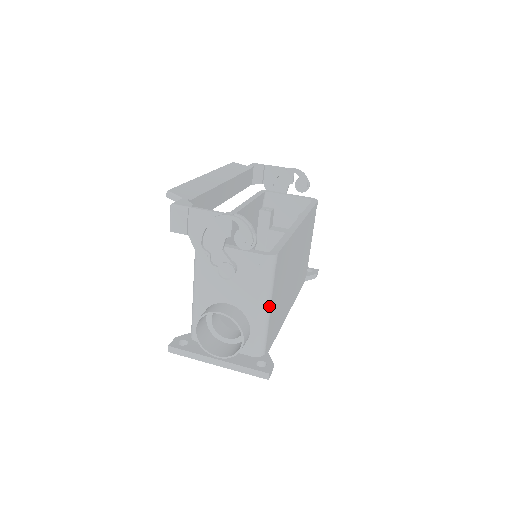
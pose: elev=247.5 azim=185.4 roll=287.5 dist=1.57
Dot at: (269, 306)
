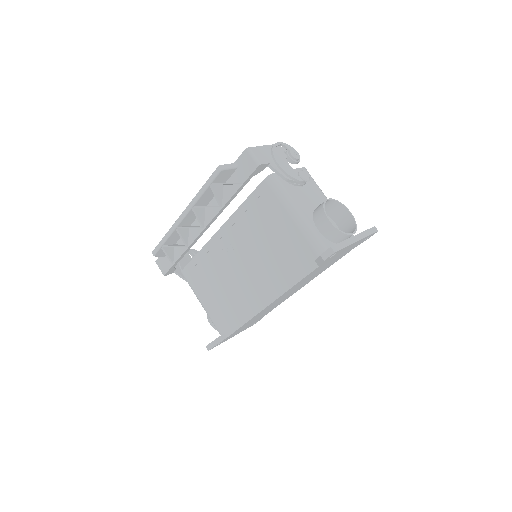
Dot at: occluded
